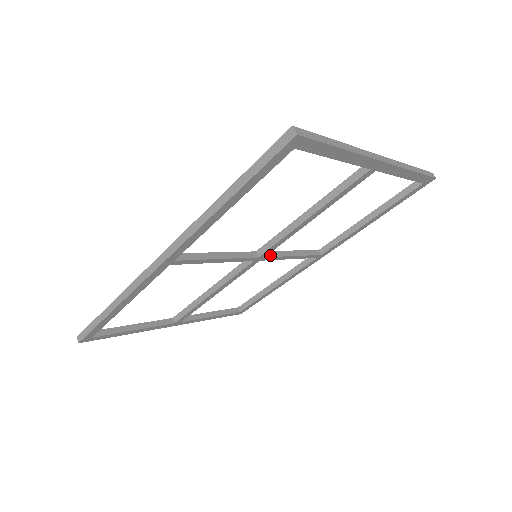
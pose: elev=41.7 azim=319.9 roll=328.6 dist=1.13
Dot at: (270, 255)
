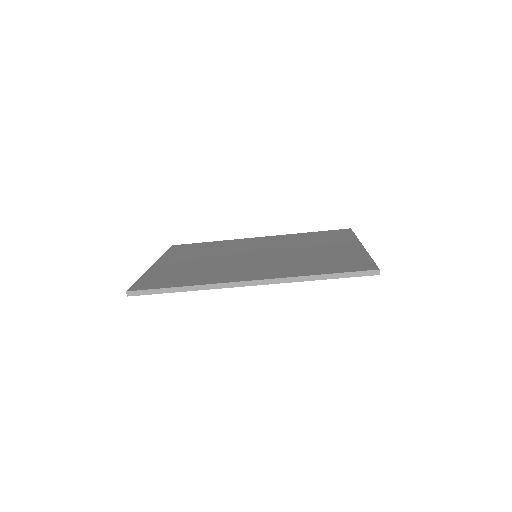
Dot at: occluded
